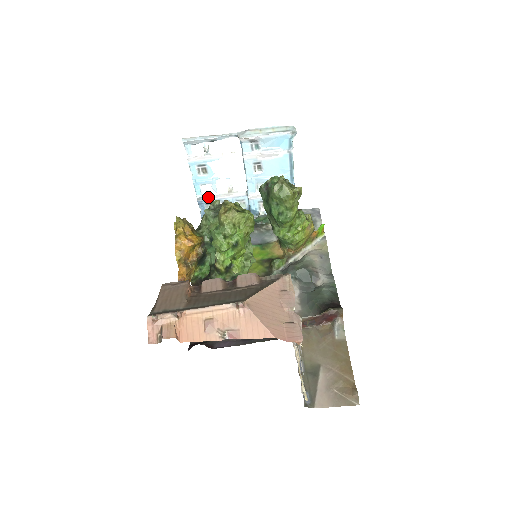
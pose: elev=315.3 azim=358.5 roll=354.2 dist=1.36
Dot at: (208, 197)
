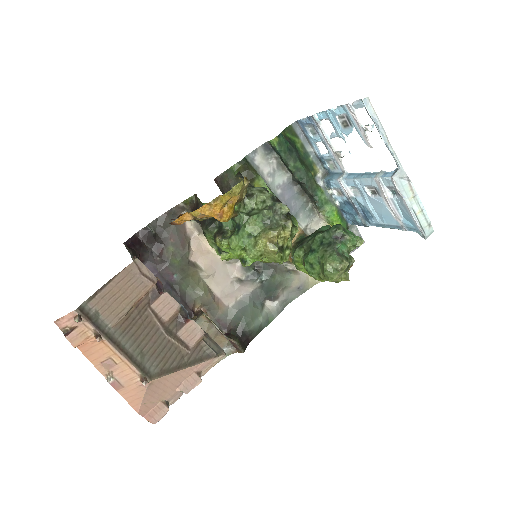
Dot at: (321, 128)
